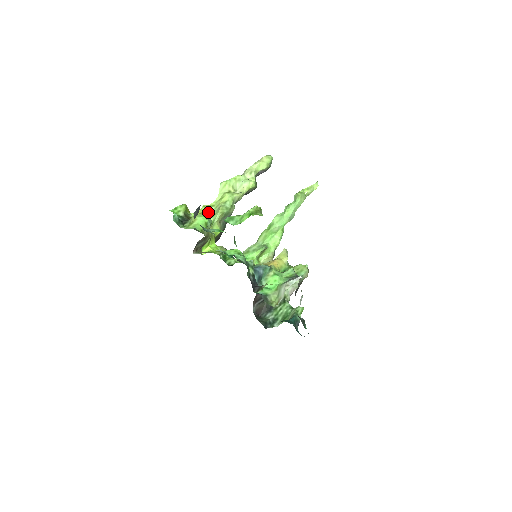
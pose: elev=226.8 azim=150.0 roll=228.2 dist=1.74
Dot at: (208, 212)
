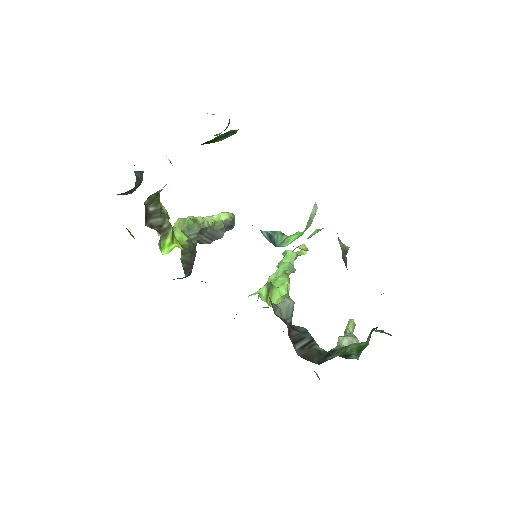
Dot at: occluded
